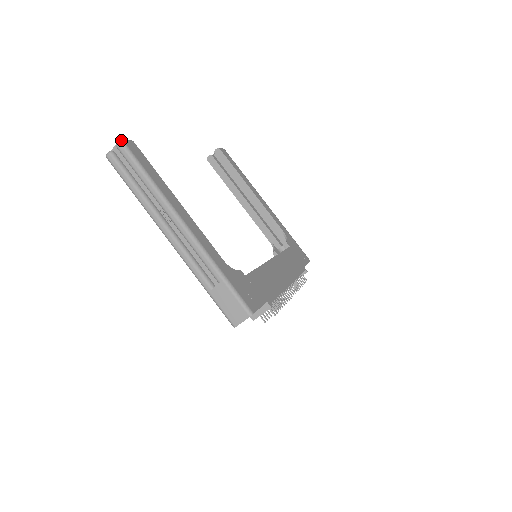
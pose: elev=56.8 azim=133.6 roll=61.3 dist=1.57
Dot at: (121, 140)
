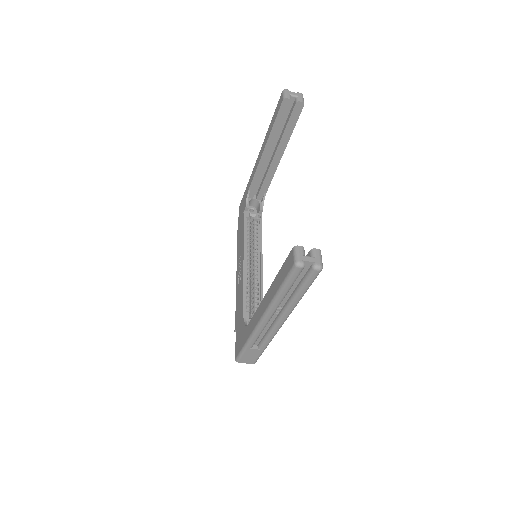
Dot at: occluded
